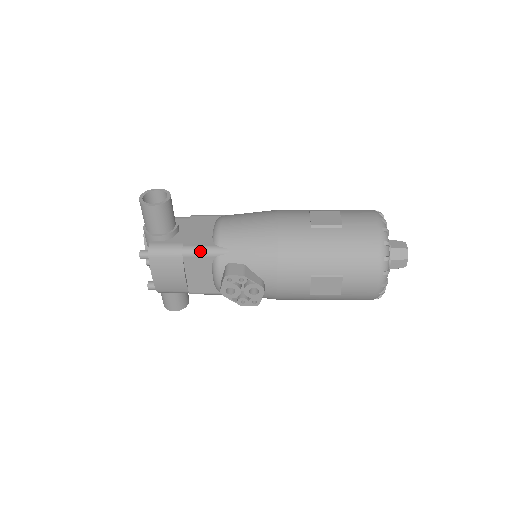
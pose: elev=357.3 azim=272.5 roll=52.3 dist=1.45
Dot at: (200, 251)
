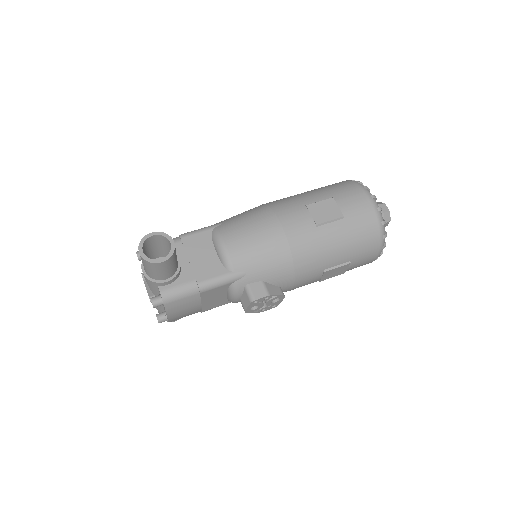
Dot at: (217, 283)
